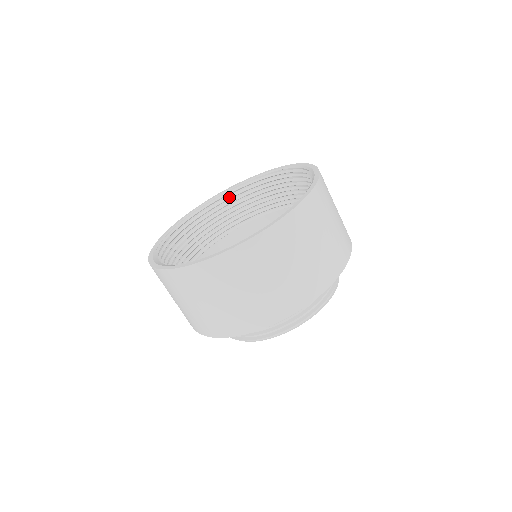
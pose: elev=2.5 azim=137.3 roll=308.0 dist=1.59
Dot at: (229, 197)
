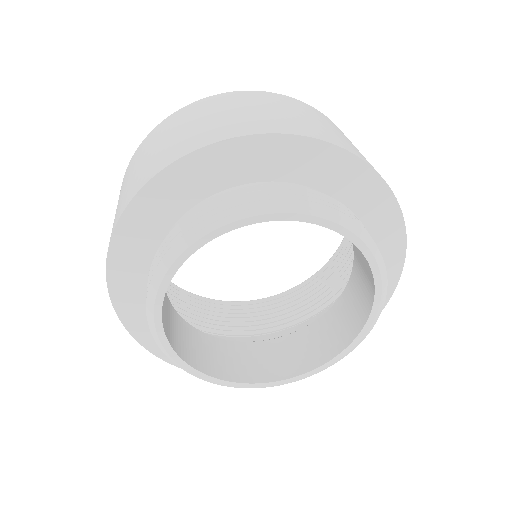
Dot at: (335, 260)
